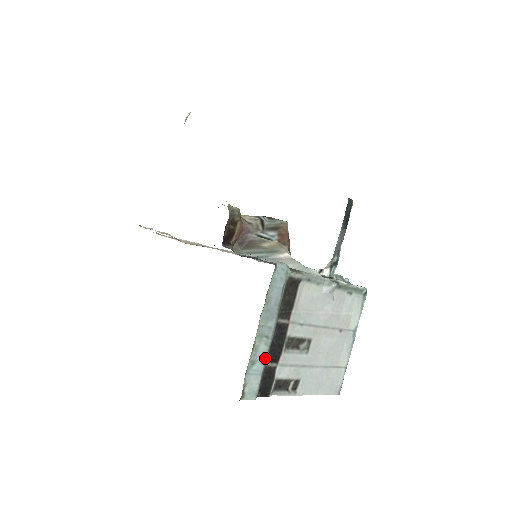
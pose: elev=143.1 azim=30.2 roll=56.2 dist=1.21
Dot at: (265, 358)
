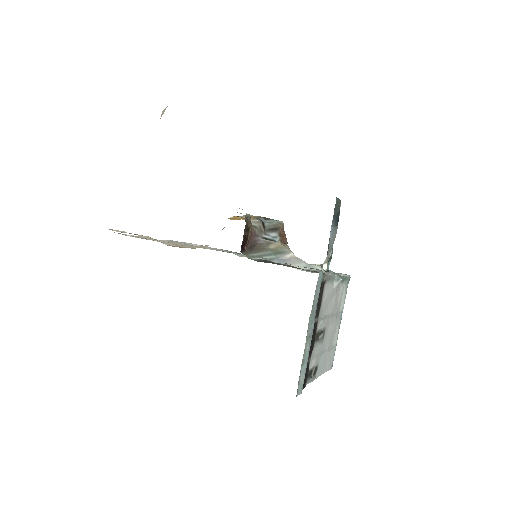
Dot at: (308, 356)
